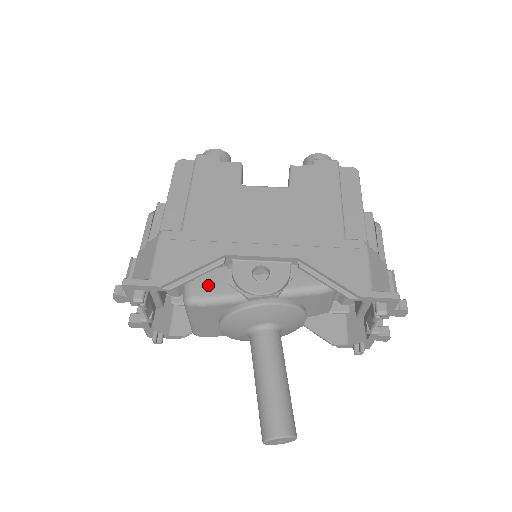
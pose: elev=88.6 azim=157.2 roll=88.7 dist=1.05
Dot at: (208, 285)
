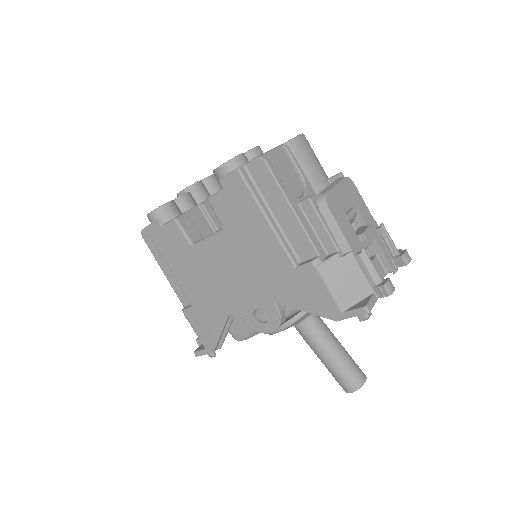
Dot at: (238, 328)
